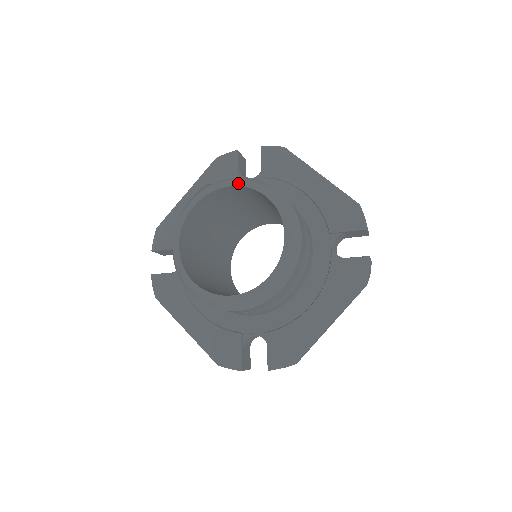
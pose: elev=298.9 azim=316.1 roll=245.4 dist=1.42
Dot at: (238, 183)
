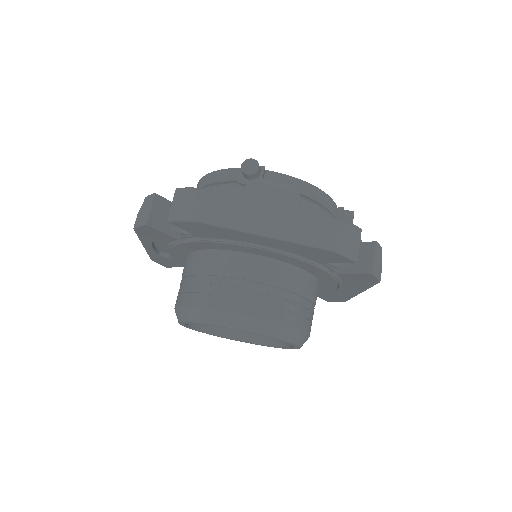
Dot at: occluded
